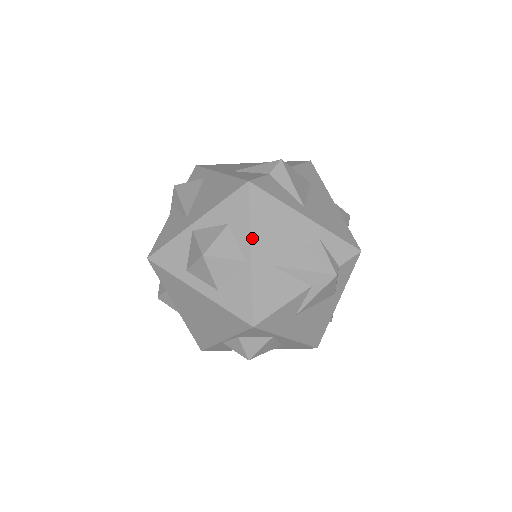
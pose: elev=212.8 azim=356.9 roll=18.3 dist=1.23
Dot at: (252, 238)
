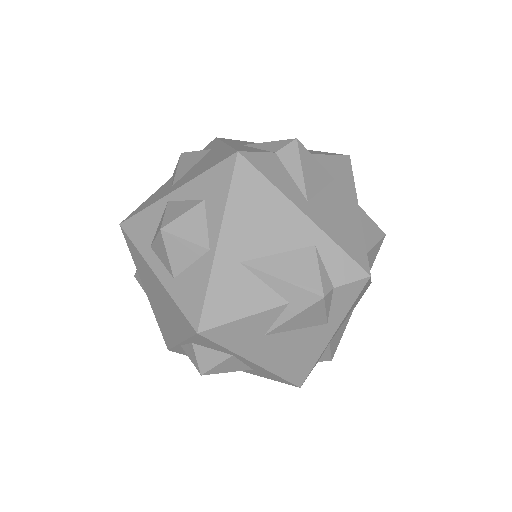
Dot at: (224, 222)
